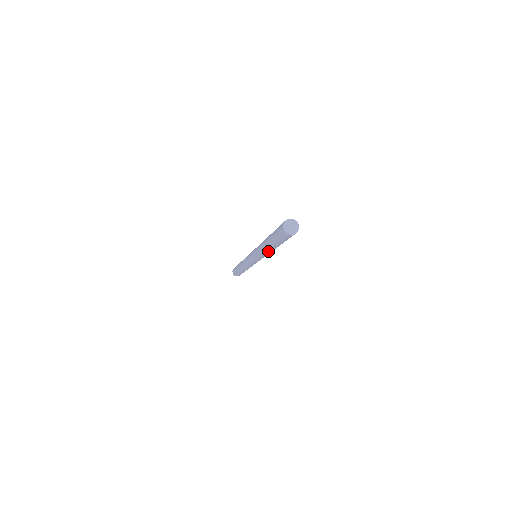
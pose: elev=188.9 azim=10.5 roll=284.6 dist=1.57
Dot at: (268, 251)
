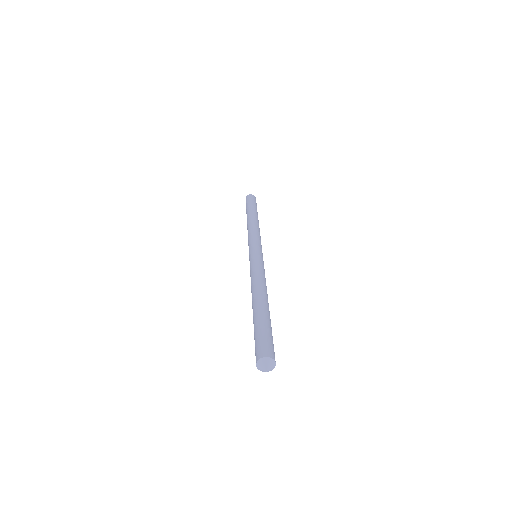
Dot at: occluded
